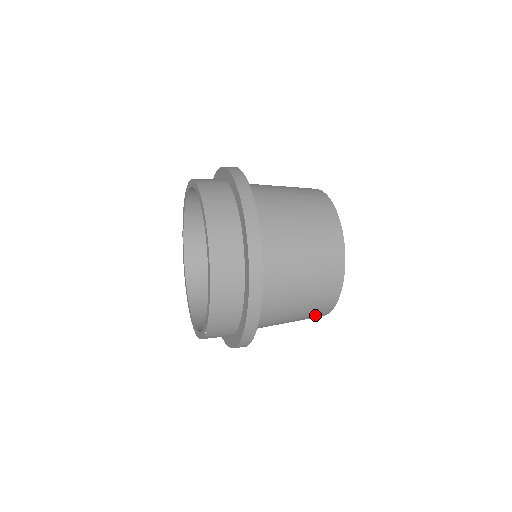
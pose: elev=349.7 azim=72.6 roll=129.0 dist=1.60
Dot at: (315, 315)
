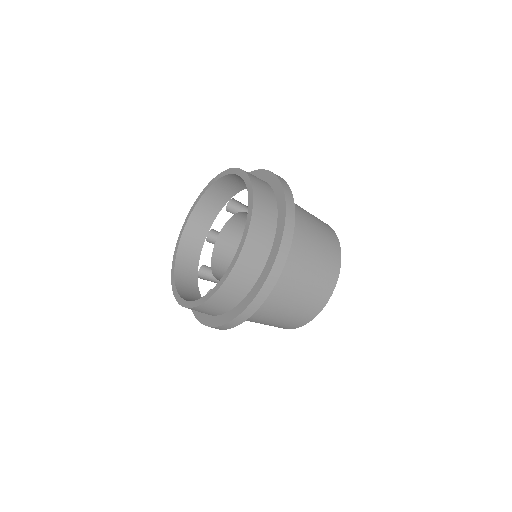
Dot at: (315, 301)
